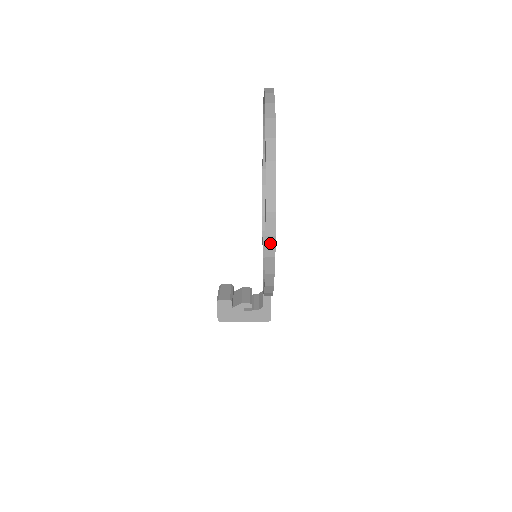
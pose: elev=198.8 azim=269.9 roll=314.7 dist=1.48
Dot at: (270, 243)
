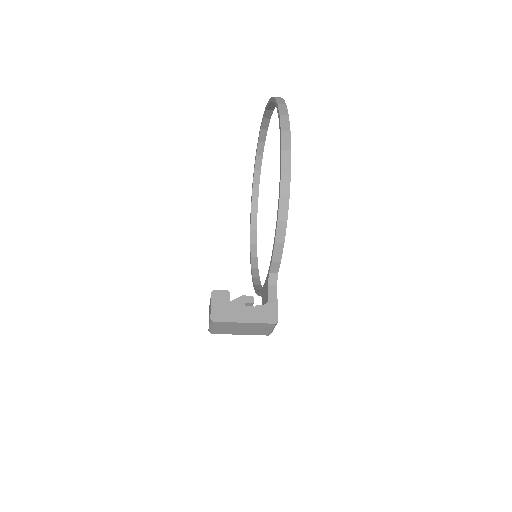
Dot at: (285, 137)
